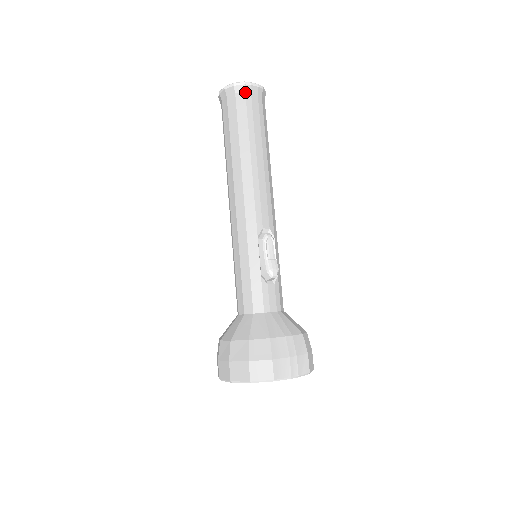
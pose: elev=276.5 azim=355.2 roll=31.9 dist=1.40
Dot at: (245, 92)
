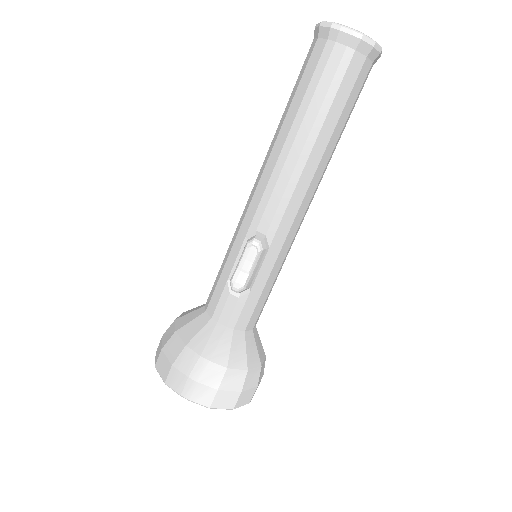
Dot at: (327, 39)
